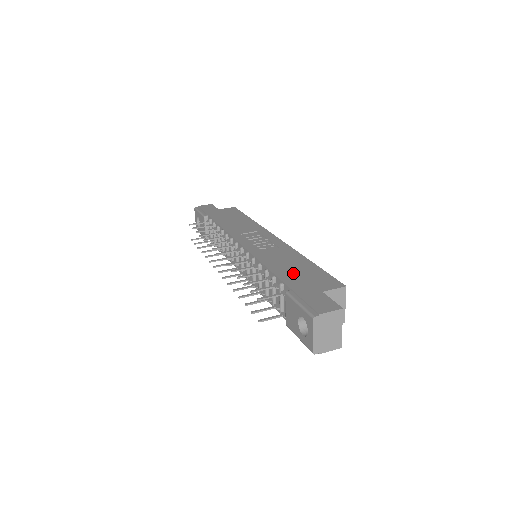
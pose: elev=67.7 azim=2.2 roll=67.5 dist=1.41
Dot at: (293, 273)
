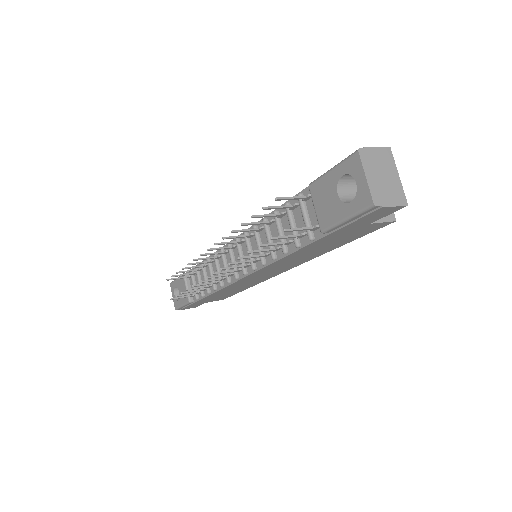
Dot at: occluded
